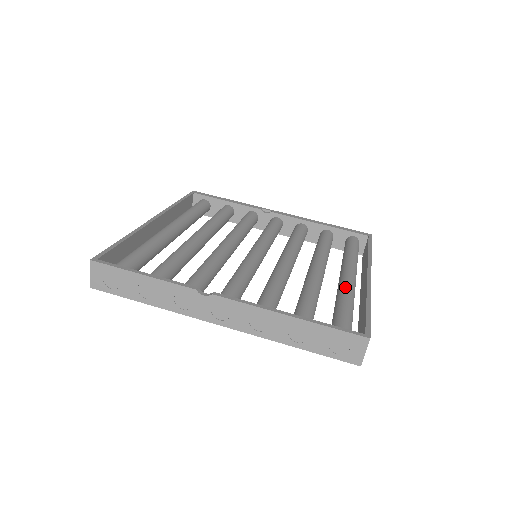
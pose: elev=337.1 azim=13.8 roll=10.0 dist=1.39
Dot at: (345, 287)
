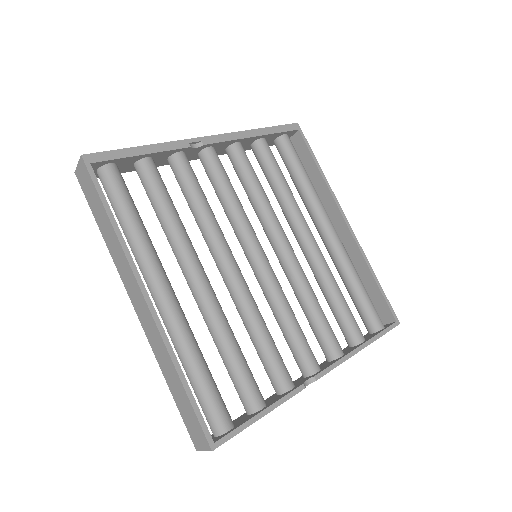
Dot at: (345, 257)
